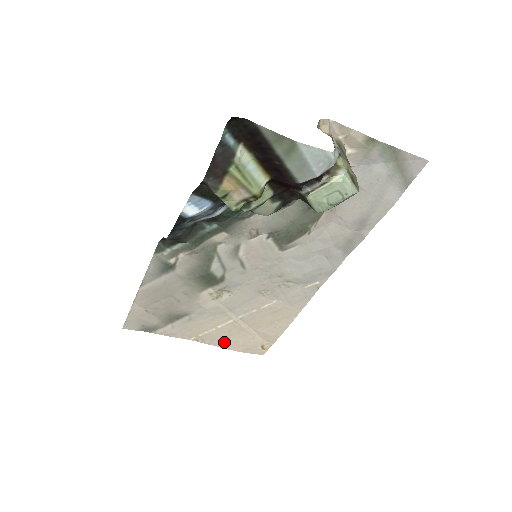
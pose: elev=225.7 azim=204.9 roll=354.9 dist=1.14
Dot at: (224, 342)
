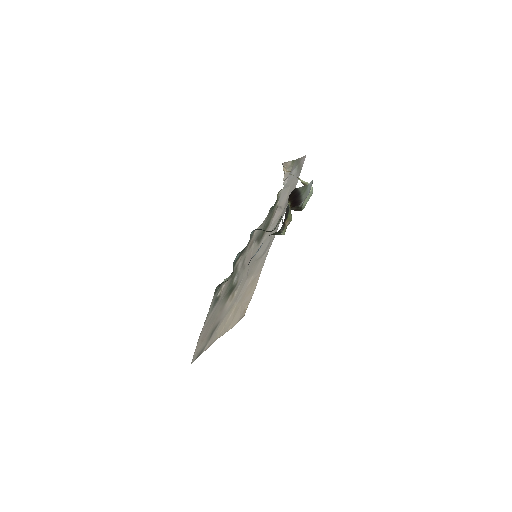
Dot at: (230, 325)
